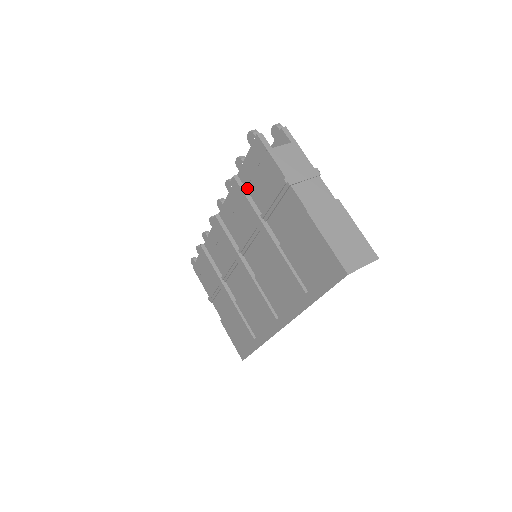
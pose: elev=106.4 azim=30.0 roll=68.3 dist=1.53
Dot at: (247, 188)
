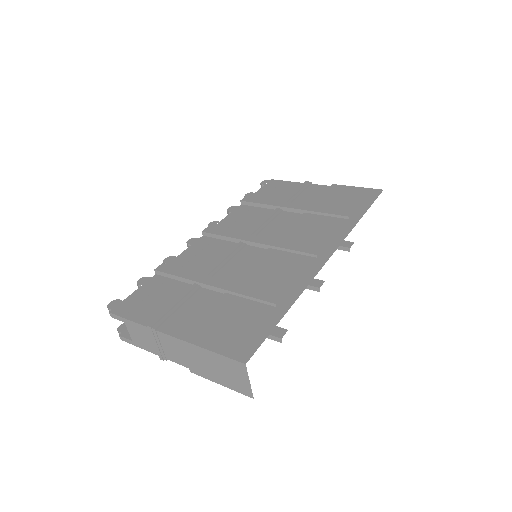
Dot at: occluded
